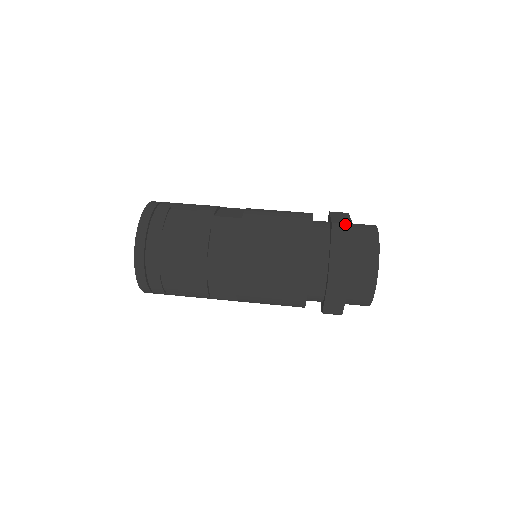
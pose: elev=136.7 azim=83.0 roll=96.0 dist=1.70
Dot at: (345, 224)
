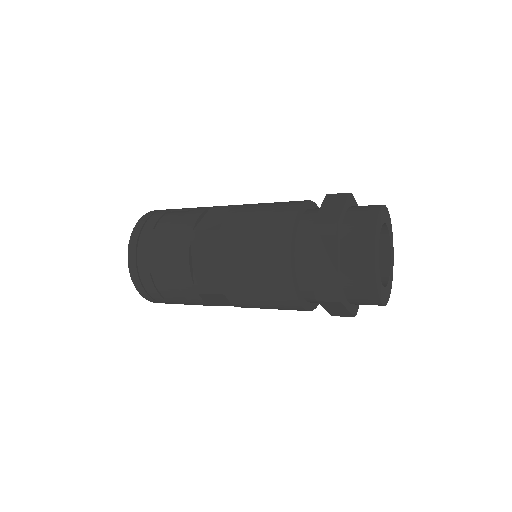
Dot at: occluded
